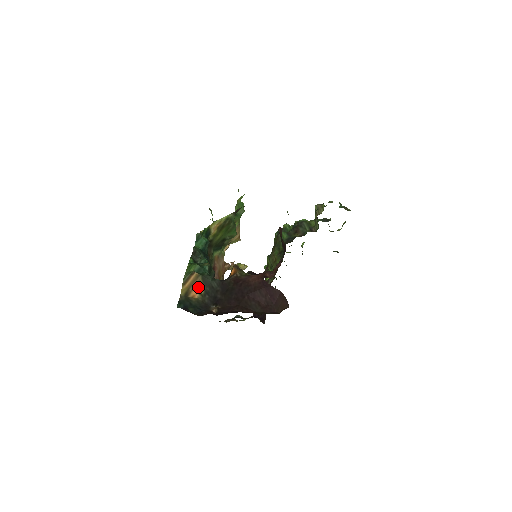
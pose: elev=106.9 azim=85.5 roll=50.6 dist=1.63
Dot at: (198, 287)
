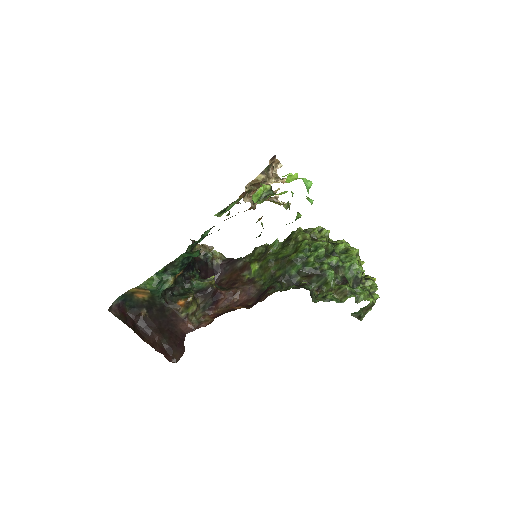
Dot at: (144, 296)
